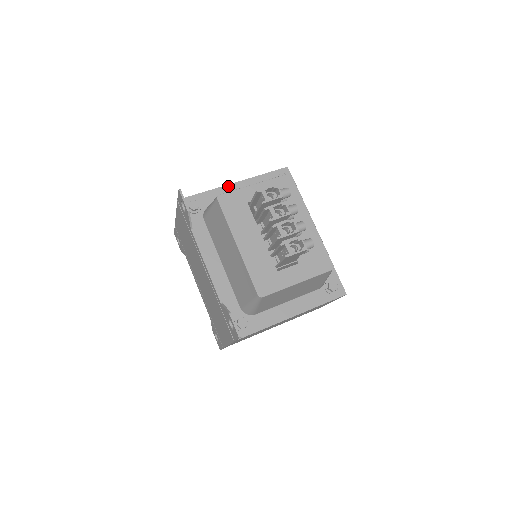
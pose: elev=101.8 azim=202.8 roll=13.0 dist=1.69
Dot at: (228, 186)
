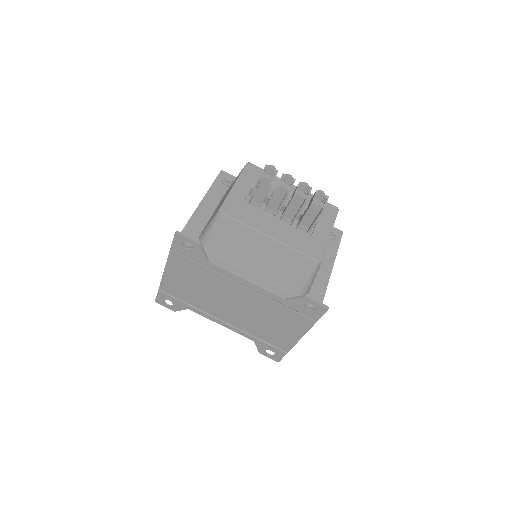
Dot at: (196, 211)
